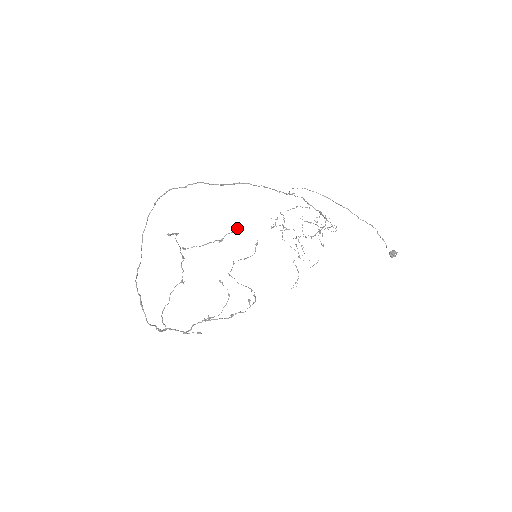
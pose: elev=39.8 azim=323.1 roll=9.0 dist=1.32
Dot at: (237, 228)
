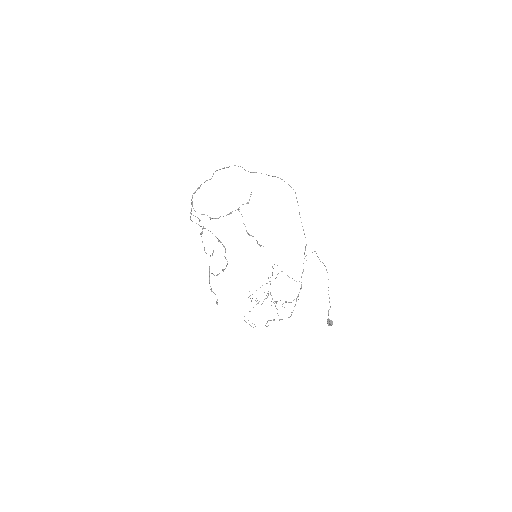
Dot at: (260, 245)
